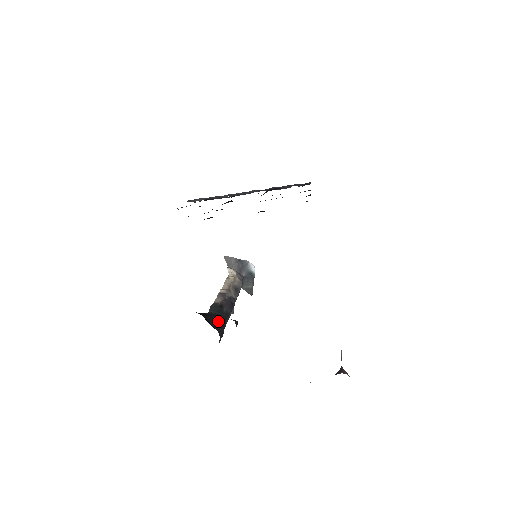
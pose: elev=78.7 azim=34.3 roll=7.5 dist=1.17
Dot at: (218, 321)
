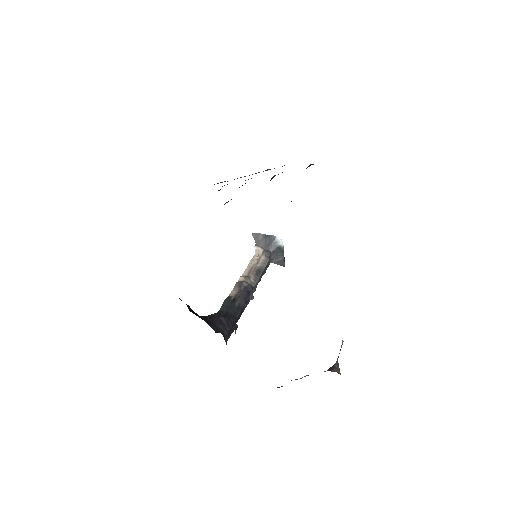
Dot at: (226, 320)
